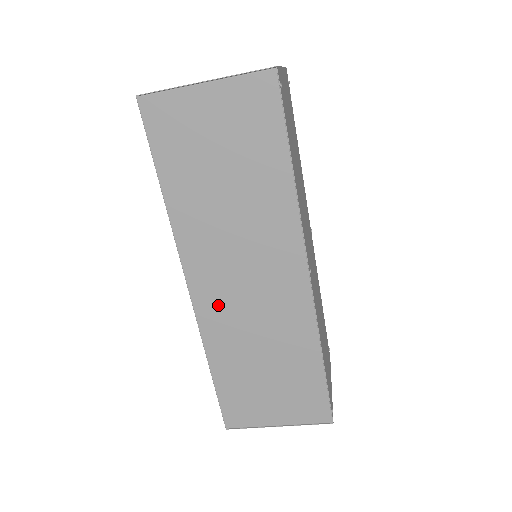
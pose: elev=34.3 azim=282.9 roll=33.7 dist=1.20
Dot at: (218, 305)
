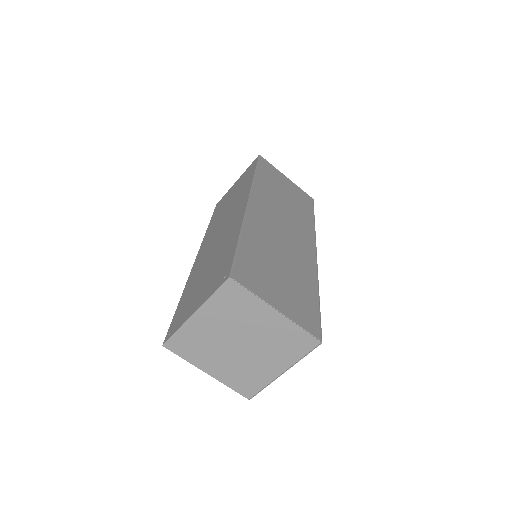
Dot at: (263, 219)
